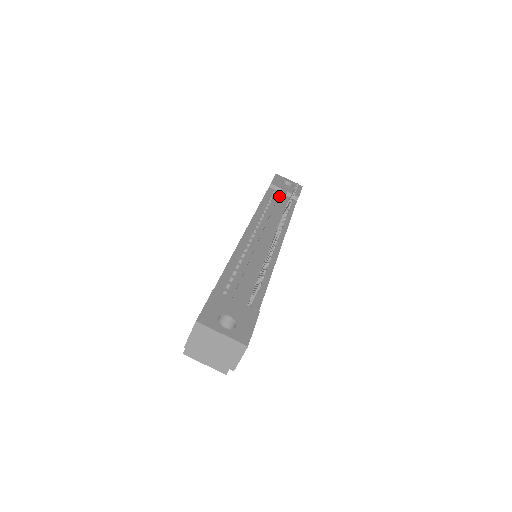
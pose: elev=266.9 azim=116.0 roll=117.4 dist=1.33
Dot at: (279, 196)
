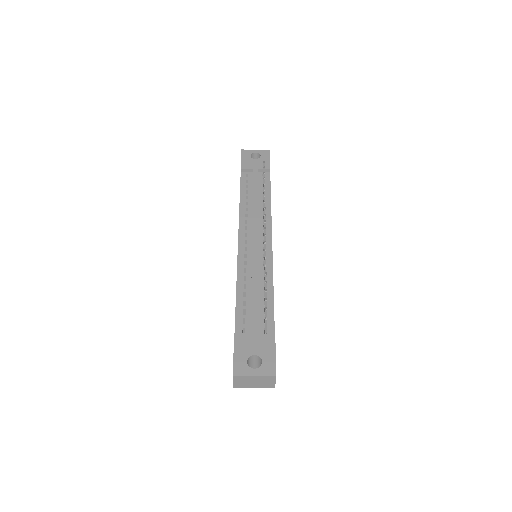
Dot at: (253, 181)
